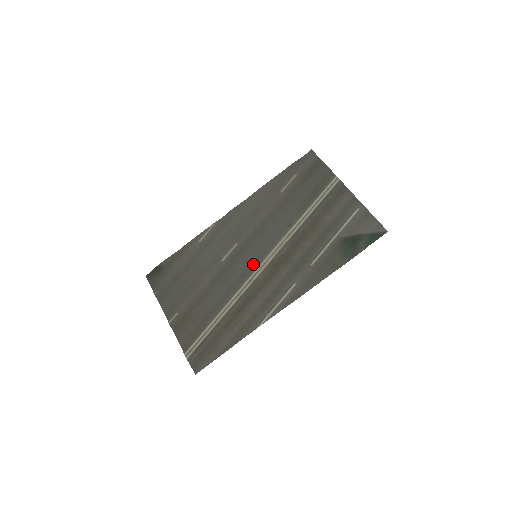
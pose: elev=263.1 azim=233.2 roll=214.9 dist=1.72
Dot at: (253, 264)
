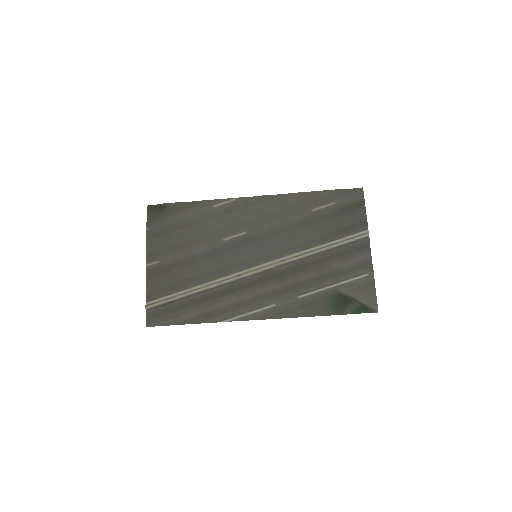
Dot at: (249, 262)
